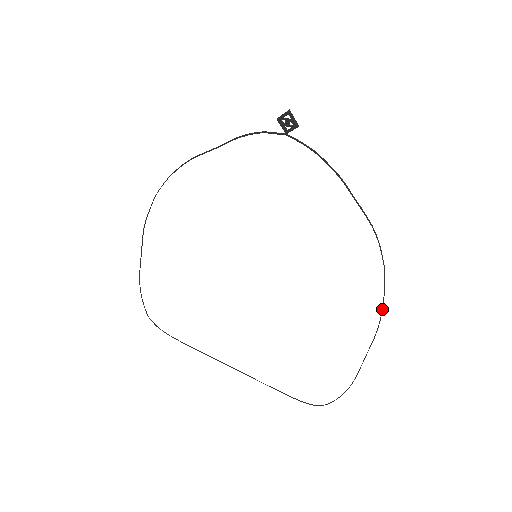
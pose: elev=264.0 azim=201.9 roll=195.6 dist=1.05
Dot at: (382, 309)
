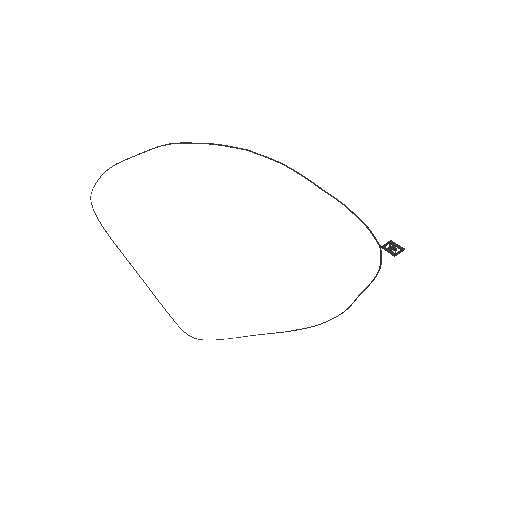
Dot at: occluded
